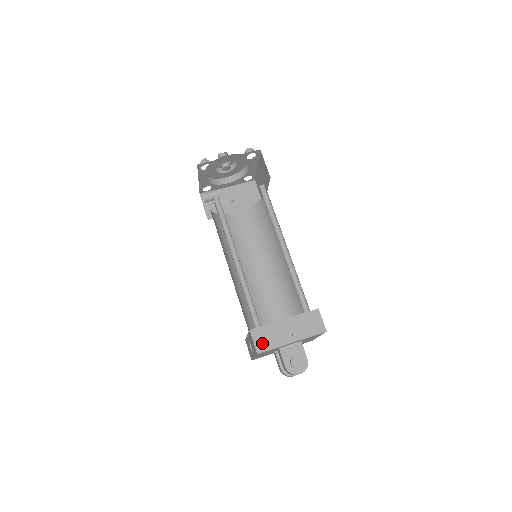
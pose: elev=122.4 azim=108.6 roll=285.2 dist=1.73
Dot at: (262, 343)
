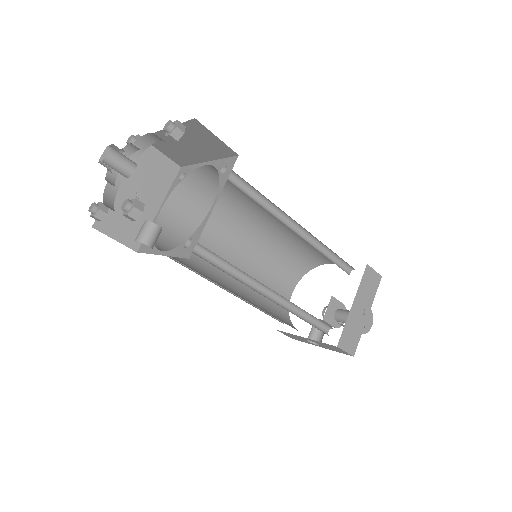
Dot at: (351, 344)
